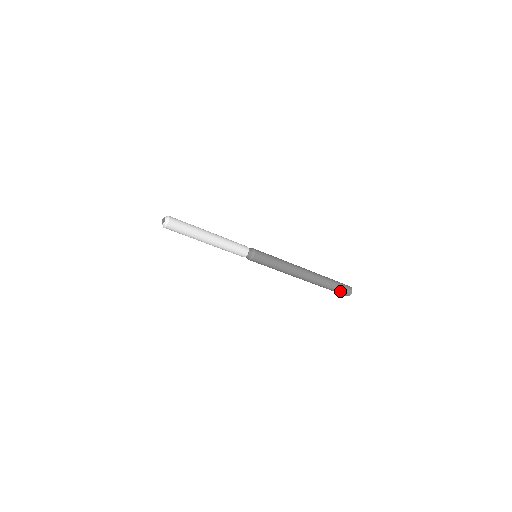
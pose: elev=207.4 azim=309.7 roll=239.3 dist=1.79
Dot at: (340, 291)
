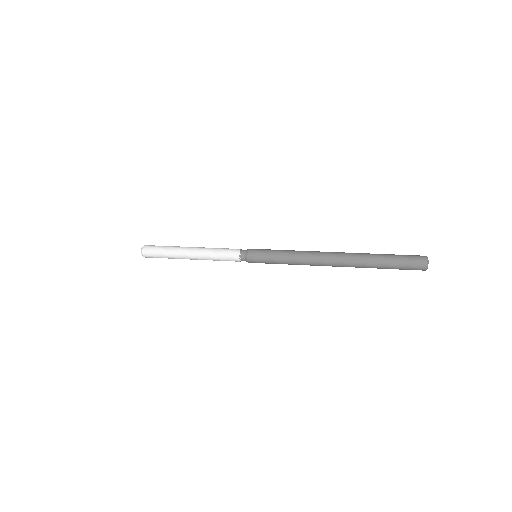
Dot at: (404, 267)
